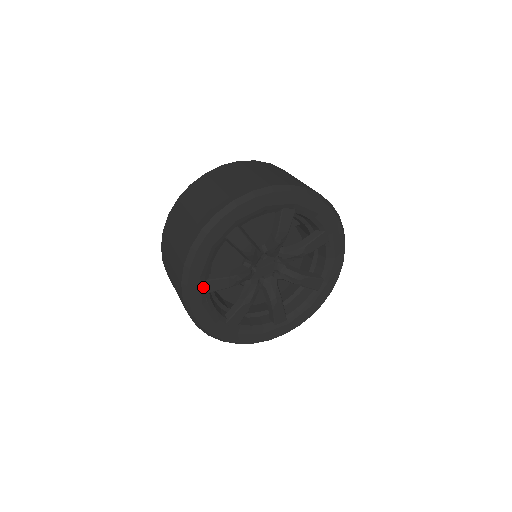
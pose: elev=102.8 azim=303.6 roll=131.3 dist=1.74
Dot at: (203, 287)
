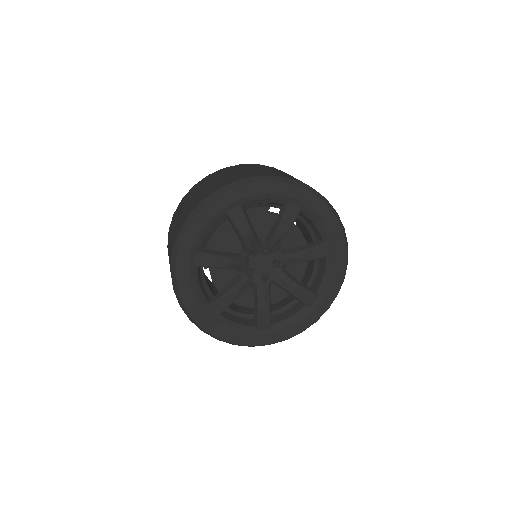
Dot at: (209, 314)
